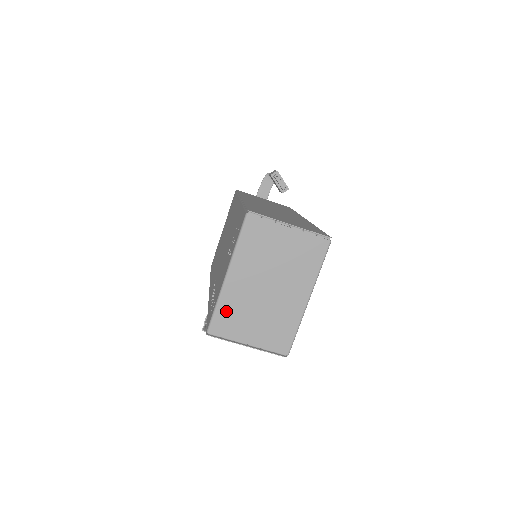
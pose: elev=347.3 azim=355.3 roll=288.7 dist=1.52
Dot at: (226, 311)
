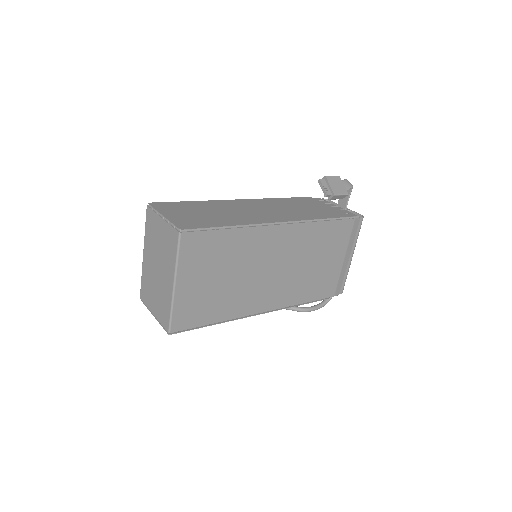
Dot at: (144, 283)
